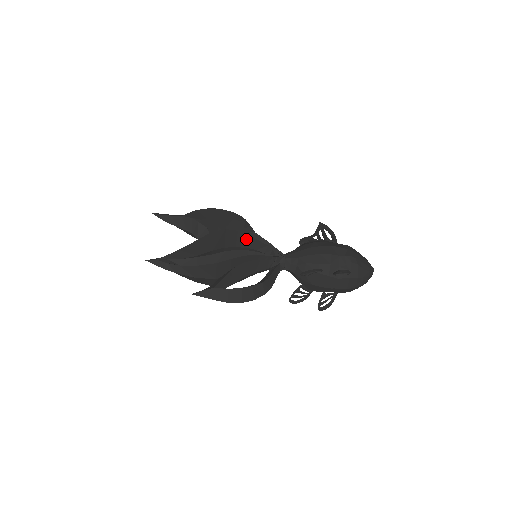
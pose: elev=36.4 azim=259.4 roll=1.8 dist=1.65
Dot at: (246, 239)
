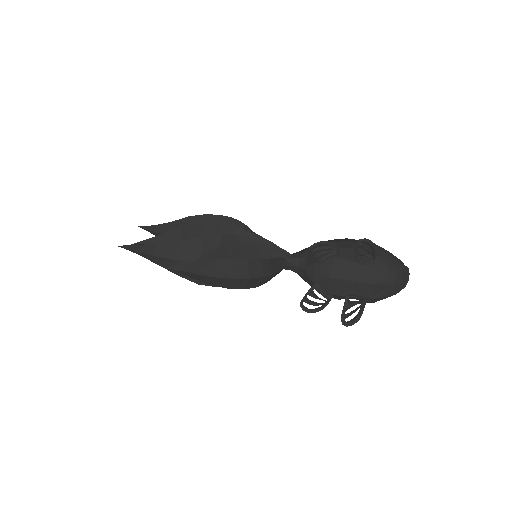
Dot at: occluded
